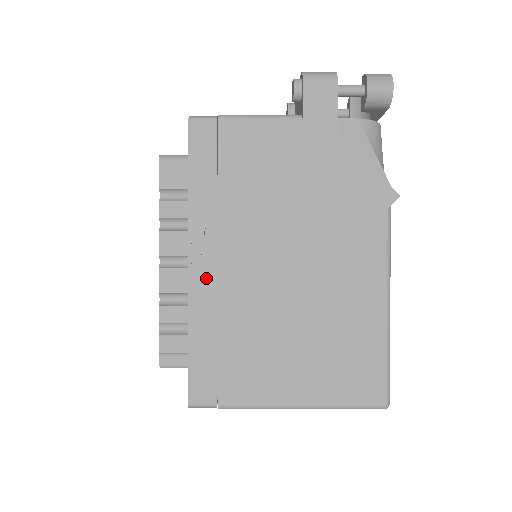
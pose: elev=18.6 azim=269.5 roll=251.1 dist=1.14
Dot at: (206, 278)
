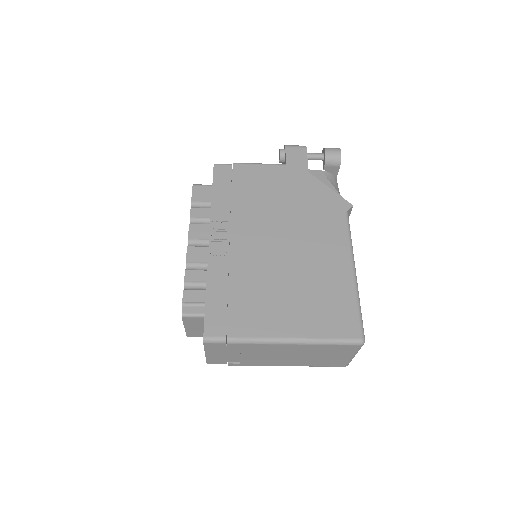
Dot at: (221, 251)
